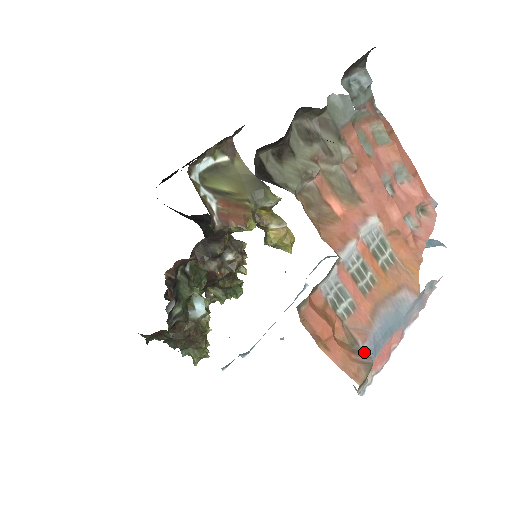
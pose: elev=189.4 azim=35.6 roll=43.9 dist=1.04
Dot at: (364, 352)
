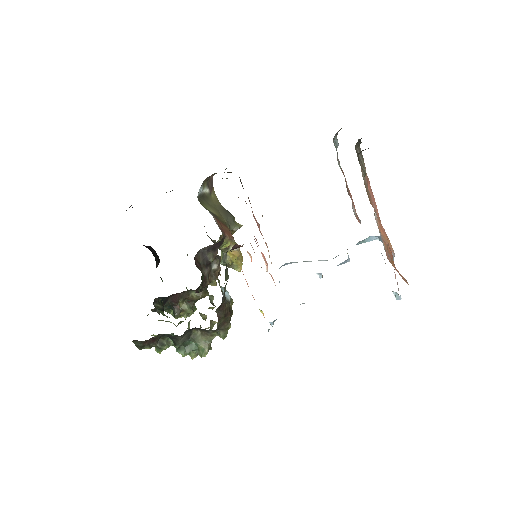
Dot at: occluded
